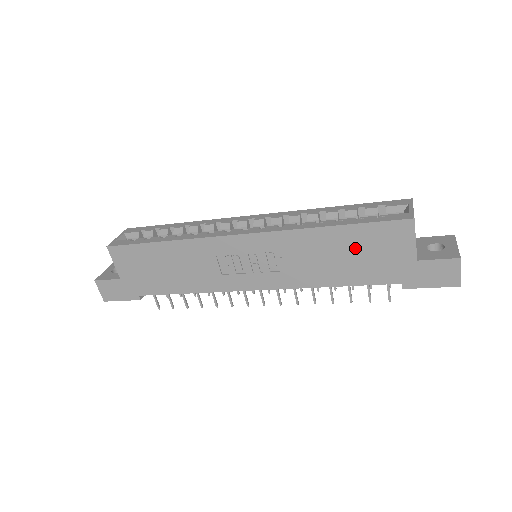
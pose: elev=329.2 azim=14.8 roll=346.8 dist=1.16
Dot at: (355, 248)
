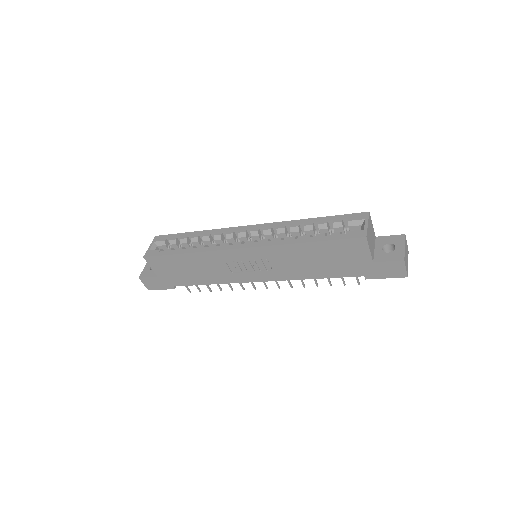
Dot at: (326, 255)
